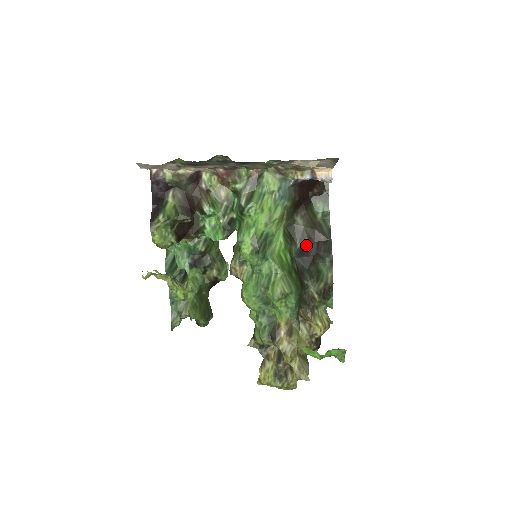
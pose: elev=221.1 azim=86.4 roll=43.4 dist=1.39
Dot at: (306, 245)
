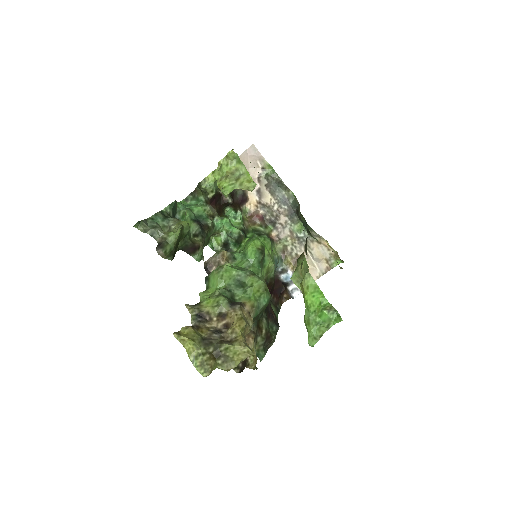
Dot at: occluded
